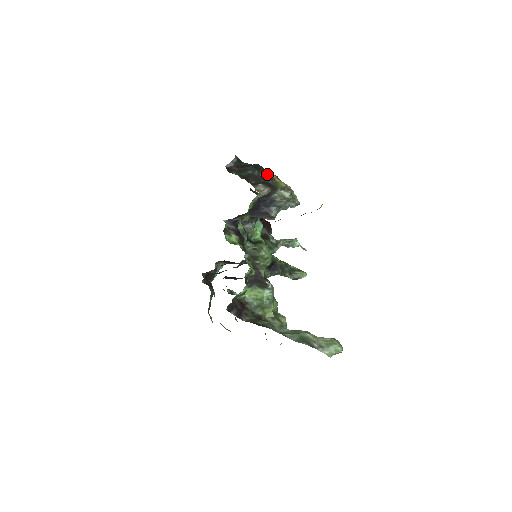
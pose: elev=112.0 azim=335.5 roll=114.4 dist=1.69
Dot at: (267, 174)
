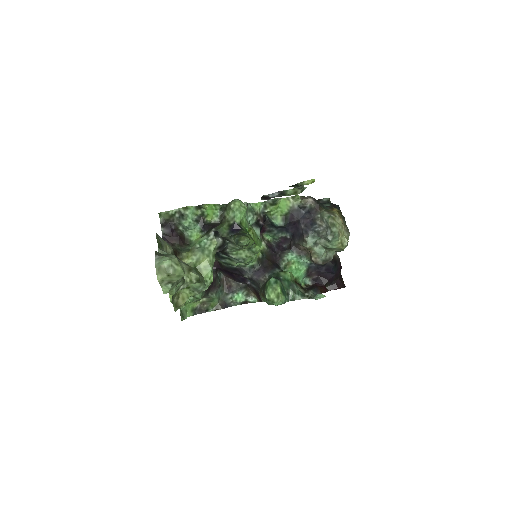
Dot at: occluded
